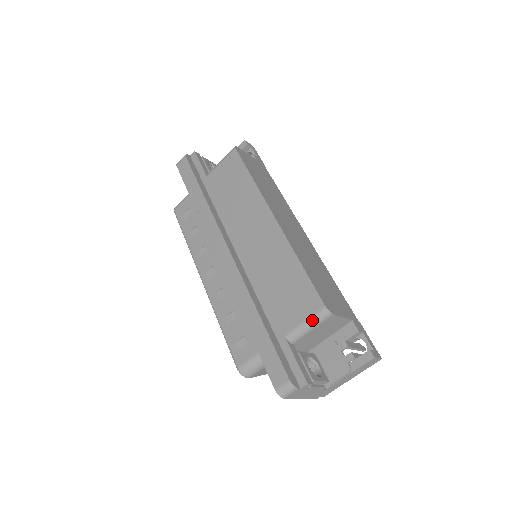
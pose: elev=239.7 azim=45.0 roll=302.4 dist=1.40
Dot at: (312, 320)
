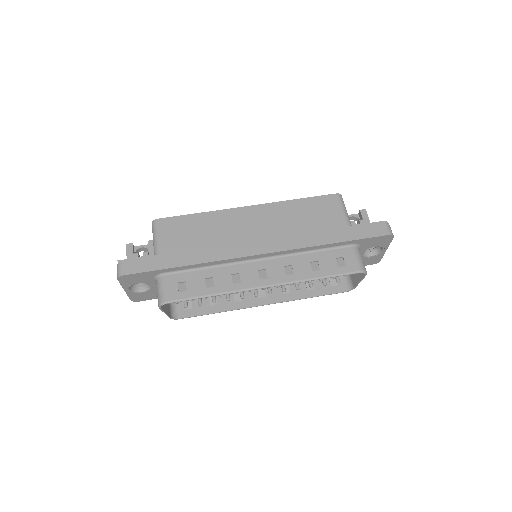
Dot at: (343, 205)
